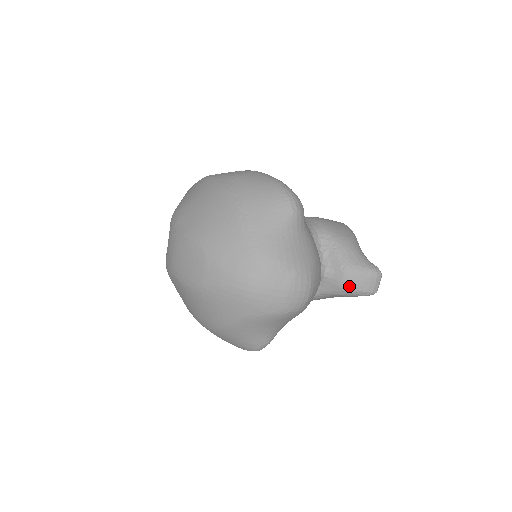
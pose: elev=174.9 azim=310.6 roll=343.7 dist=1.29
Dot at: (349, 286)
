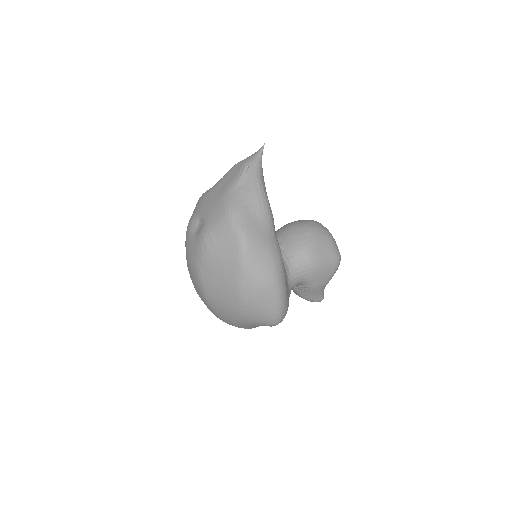
Dot at: occluded
